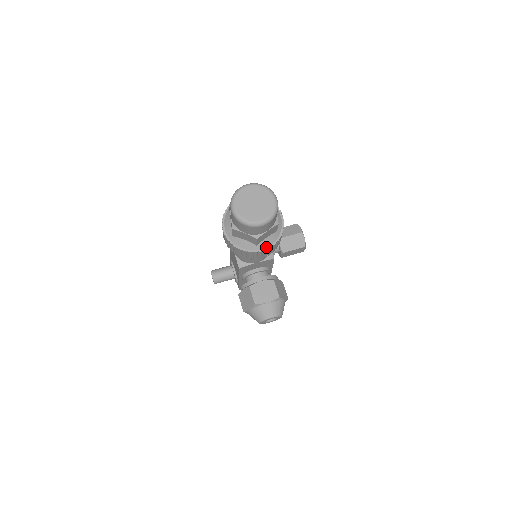
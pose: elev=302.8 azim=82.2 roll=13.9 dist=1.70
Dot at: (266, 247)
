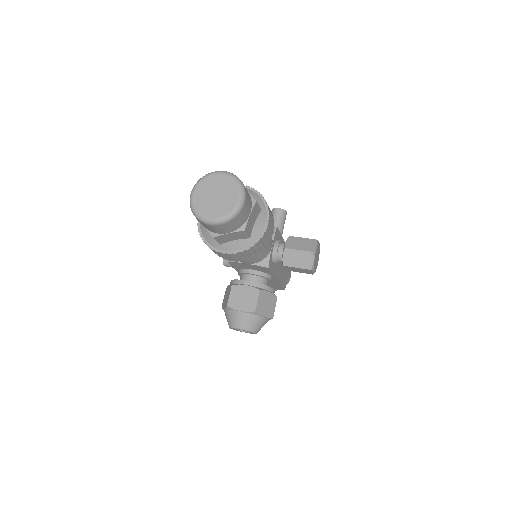
Dot at: (230, 251)
